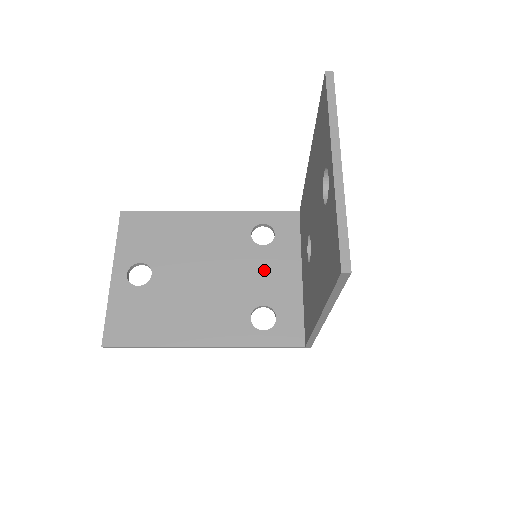
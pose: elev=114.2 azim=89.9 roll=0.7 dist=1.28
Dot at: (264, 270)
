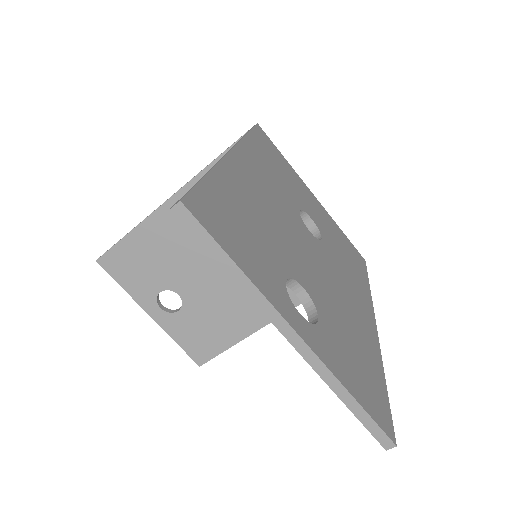
Dot at: occluded
